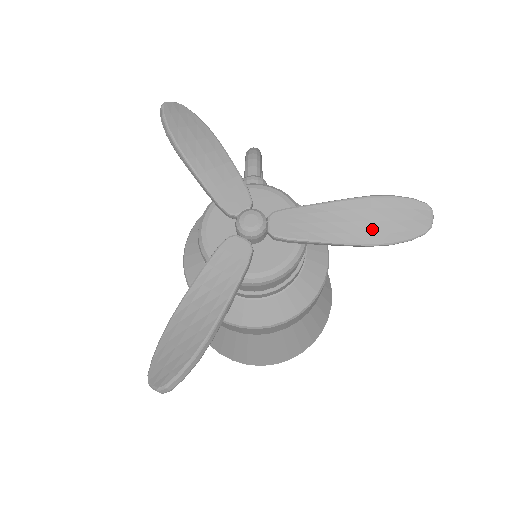
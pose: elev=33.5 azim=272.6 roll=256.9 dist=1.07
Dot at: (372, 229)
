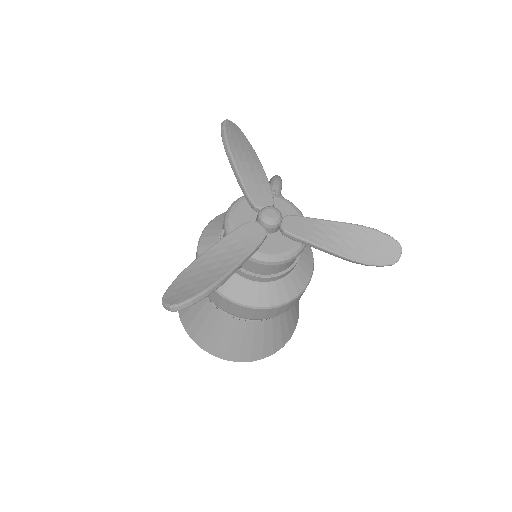
Dot at: (356, 249)
